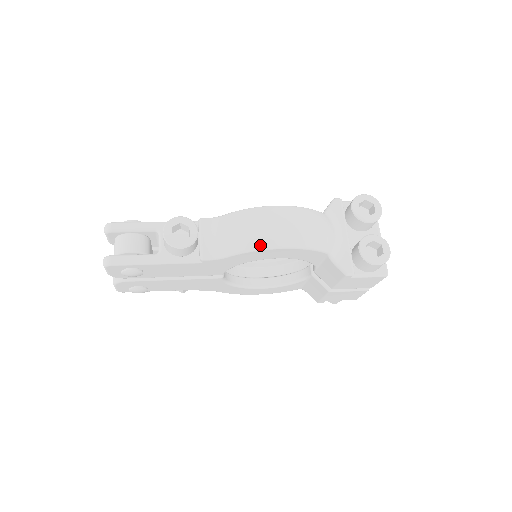
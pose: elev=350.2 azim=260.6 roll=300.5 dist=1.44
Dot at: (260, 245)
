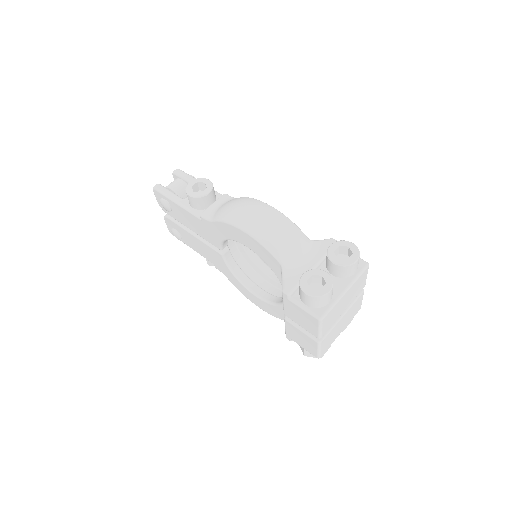
Dot at: (232, 220)
